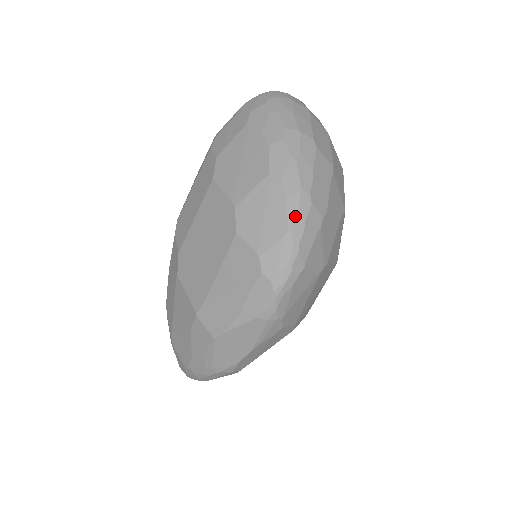
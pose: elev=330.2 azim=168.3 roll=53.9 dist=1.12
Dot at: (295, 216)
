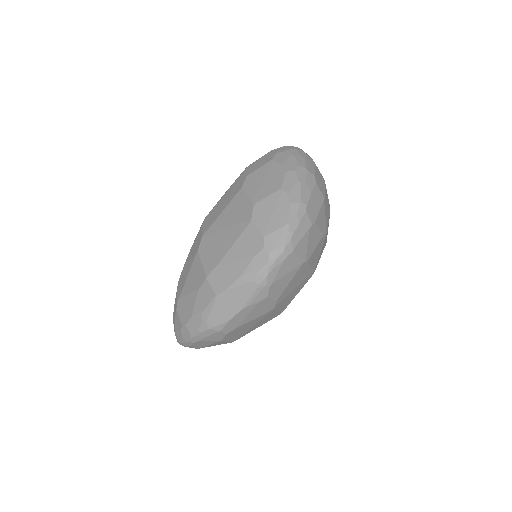
Dot at: (294, 216)
